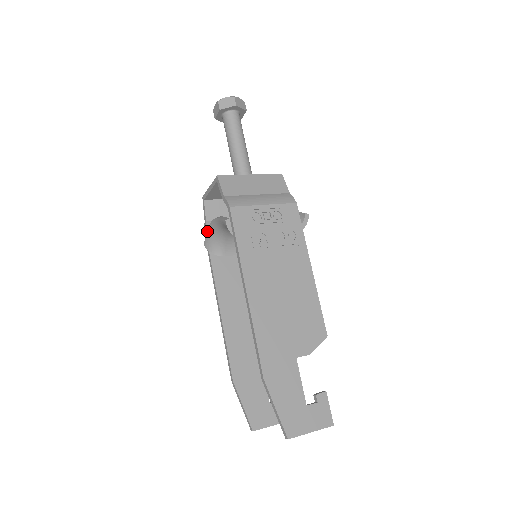
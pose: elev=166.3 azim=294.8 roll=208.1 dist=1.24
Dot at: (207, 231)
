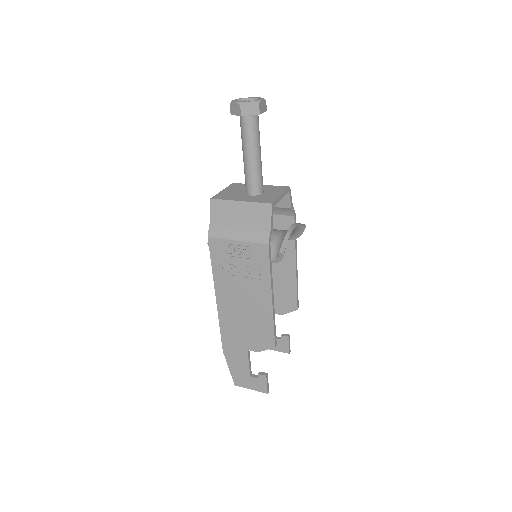
Dot at: occluded
